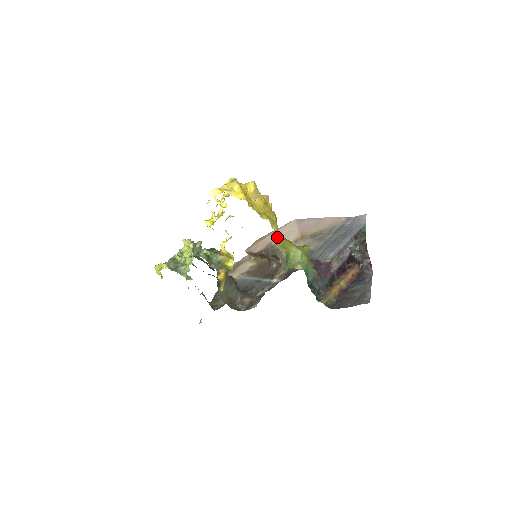
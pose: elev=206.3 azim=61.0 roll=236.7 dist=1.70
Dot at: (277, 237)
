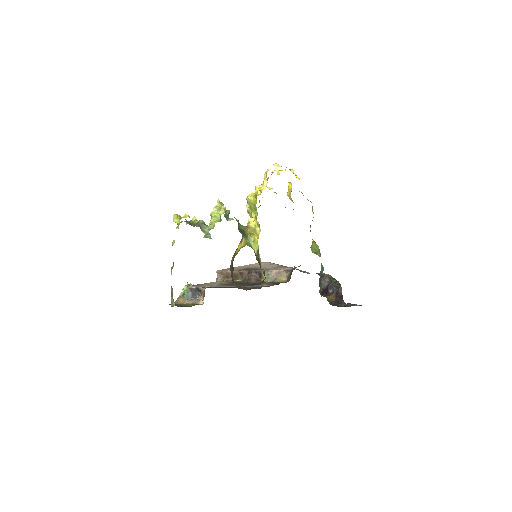
Dot at: occluded
